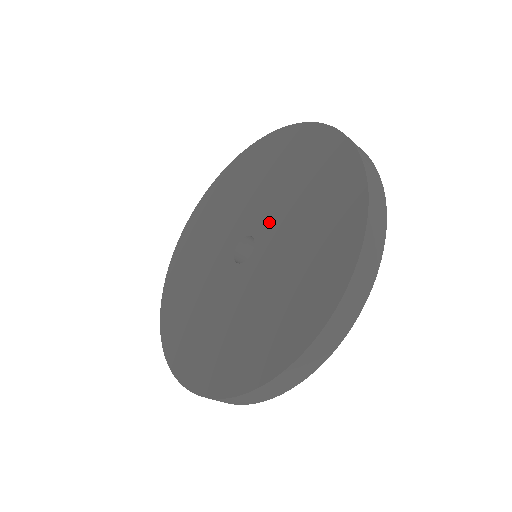
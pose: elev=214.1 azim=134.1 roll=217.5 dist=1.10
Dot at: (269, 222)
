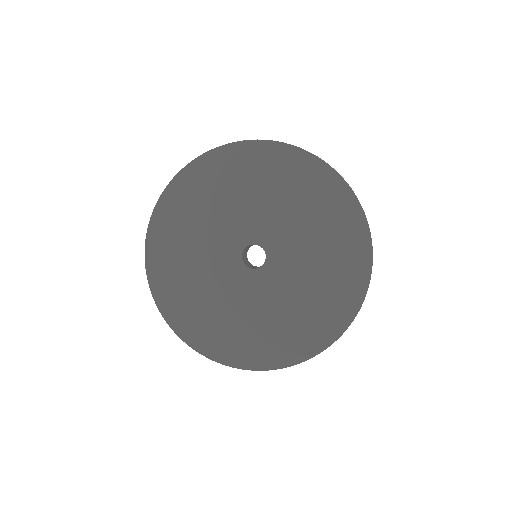
Dot at: (284, 257)
